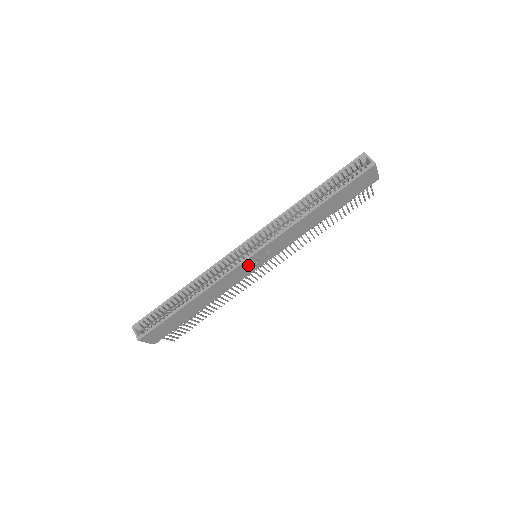
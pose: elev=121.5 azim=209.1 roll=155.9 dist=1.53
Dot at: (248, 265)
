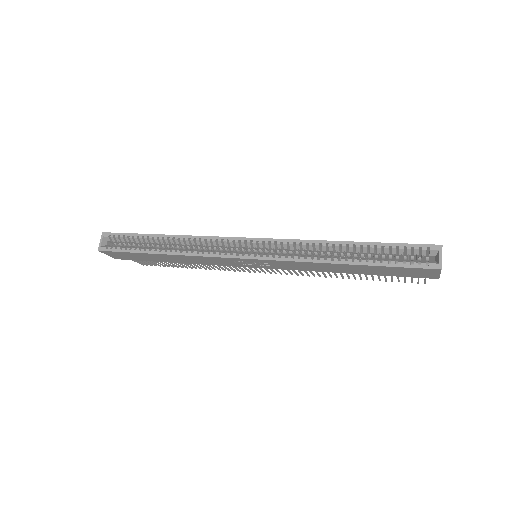
Dot at: (239, 261)
